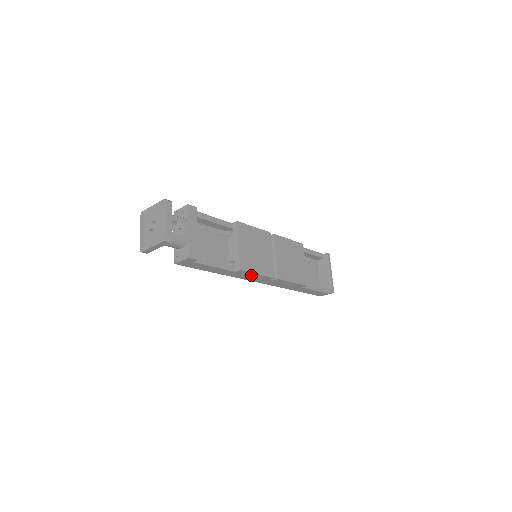
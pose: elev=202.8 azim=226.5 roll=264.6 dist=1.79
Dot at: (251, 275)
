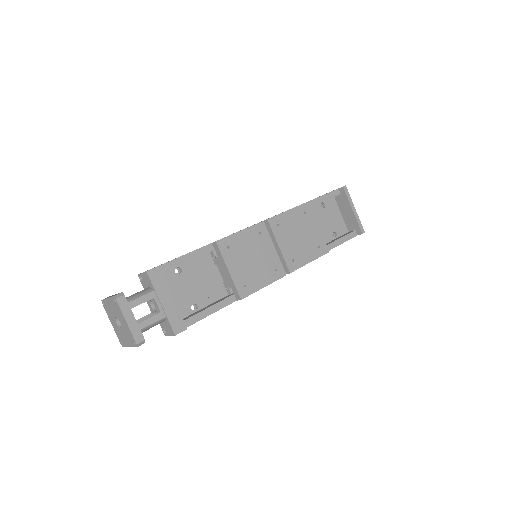
Dot at: occluded
